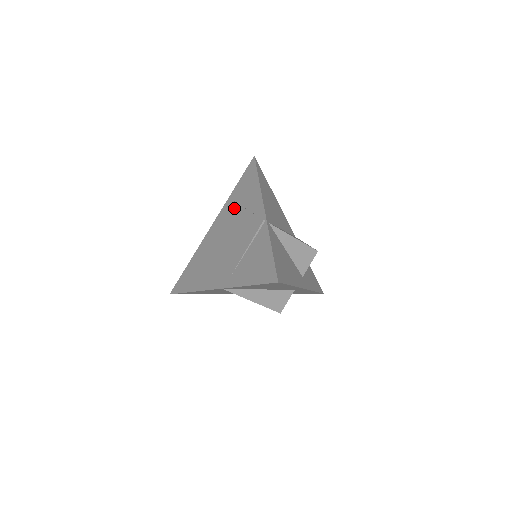
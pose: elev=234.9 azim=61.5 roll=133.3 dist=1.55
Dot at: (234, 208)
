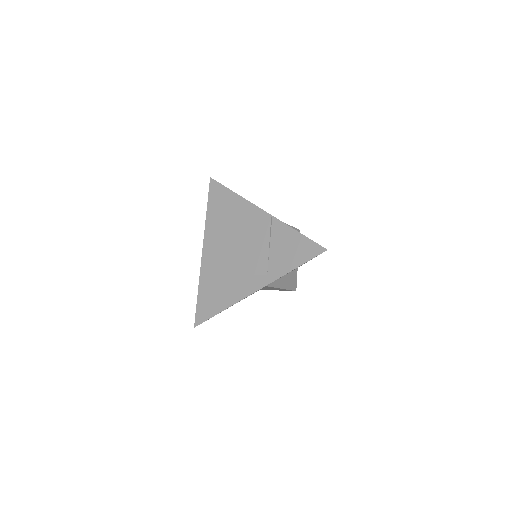
Dot at: (223, 224)
